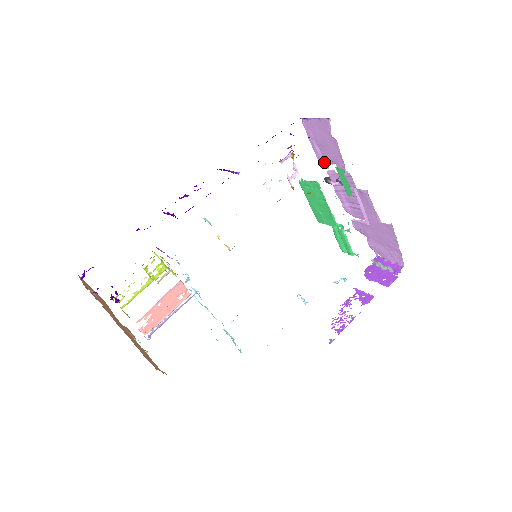
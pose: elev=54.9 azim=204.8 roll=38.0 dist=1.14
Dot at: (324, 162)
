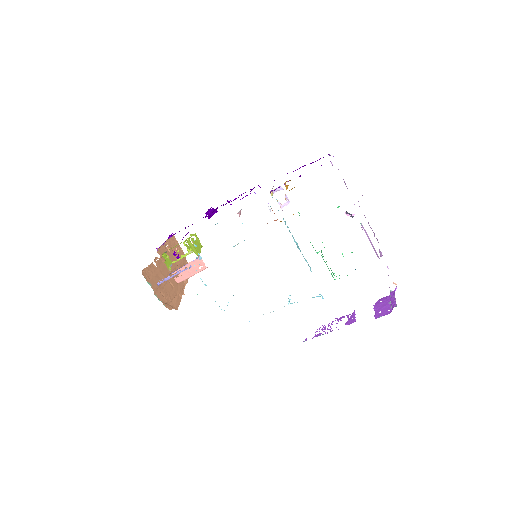
Dot at: occluded
